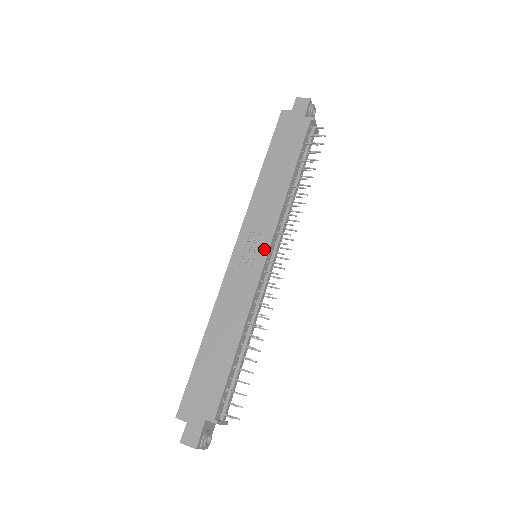
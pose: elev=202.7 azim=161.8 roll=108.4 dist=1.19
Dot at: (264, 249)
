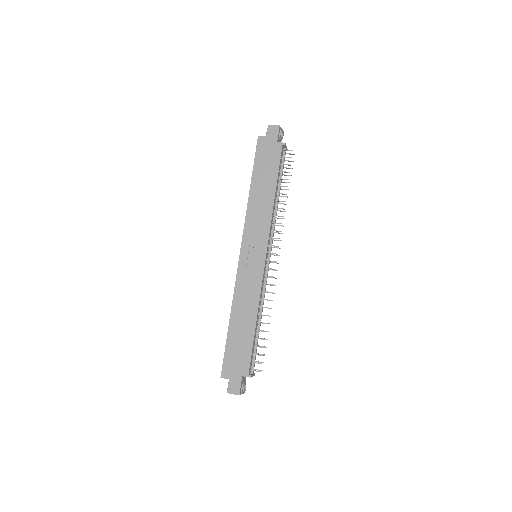
Dot at: (263, 252)
